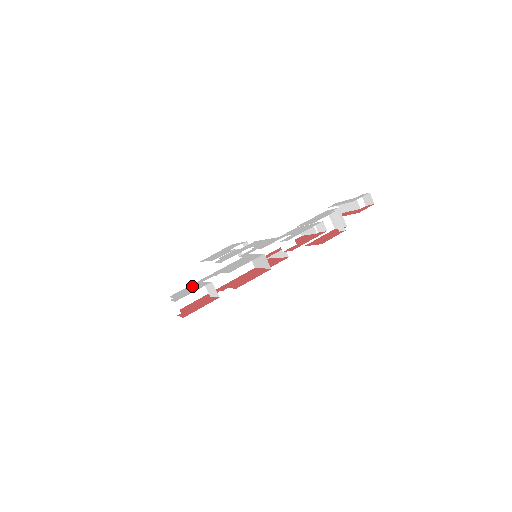
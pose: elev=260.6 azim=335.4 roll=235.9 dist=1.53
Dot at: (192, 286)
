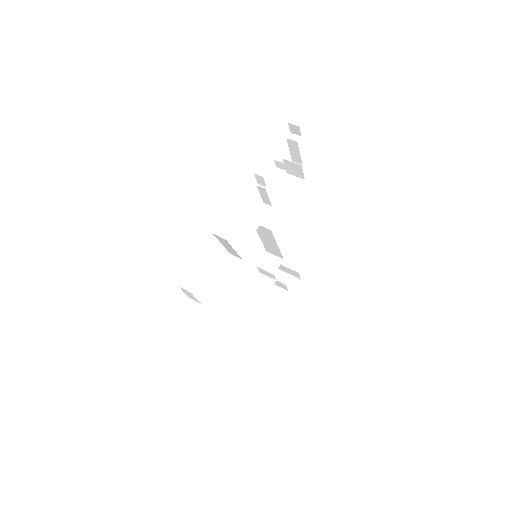
Dot at: occluded
